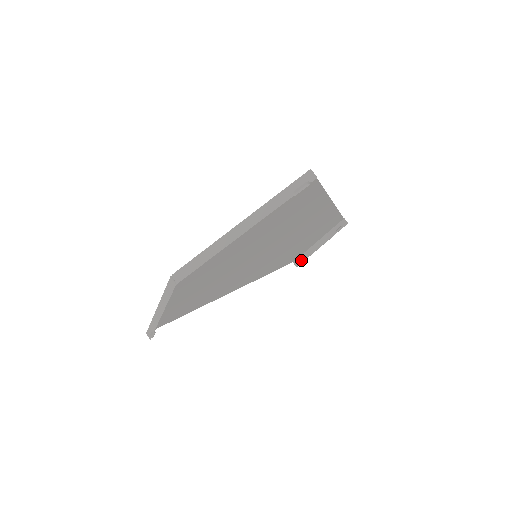
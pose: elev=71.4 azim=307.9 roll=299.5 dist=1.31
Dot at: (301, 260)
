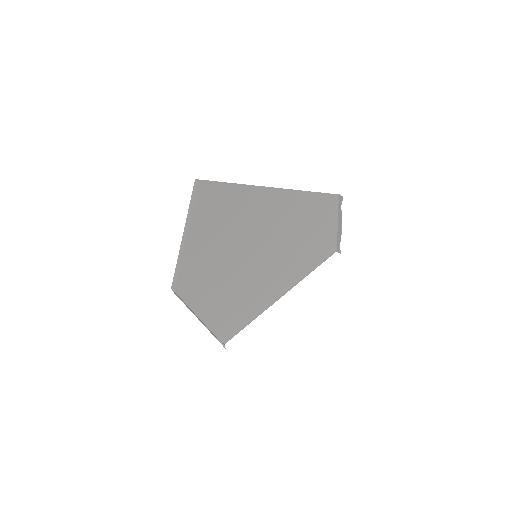
Dot at: (338, 246)
